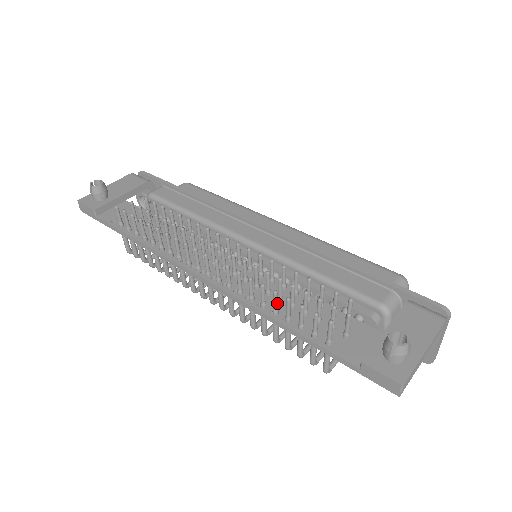
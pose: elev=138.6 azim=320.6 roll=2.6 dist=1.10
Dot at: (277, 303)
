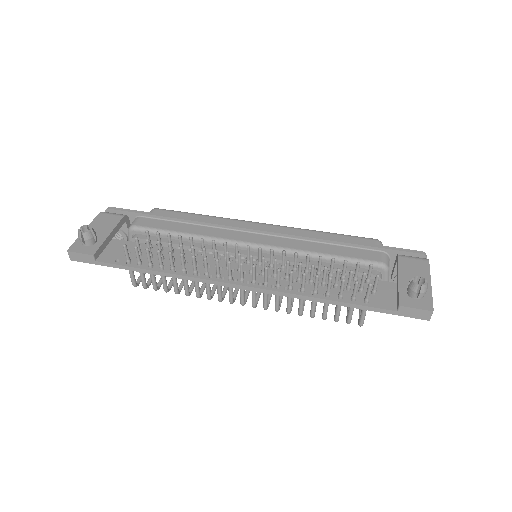
Dot at: occluded
